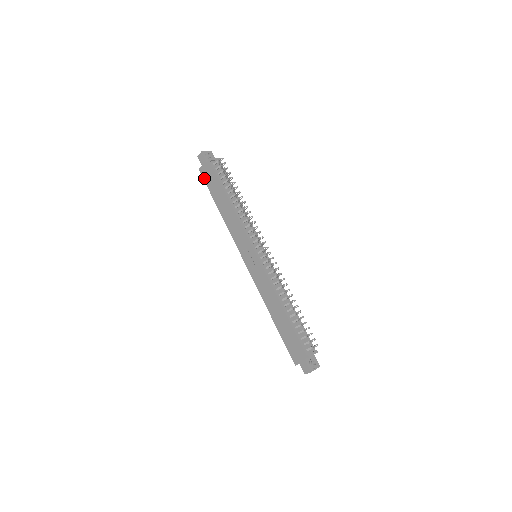
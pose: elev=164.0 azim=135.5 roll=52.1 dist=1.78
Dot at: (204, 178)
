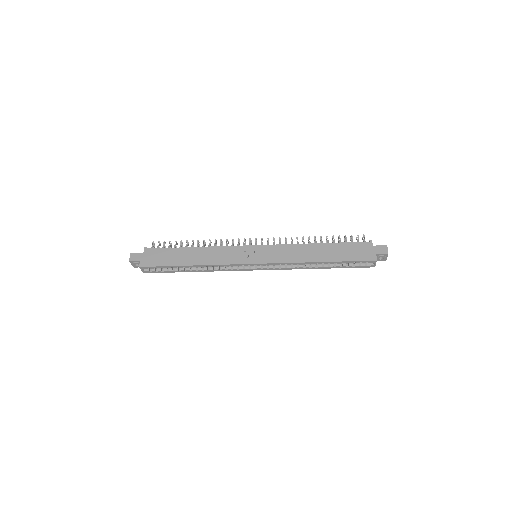
Dot at: (152, 265)
